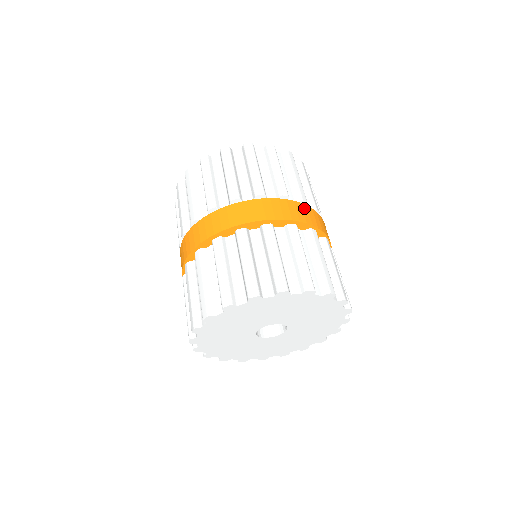
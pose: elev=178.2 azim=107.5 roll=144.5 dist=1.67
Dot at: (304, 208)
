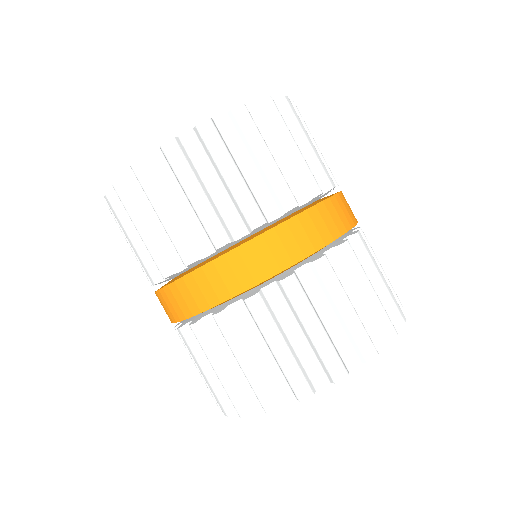
Dot at: occluded
